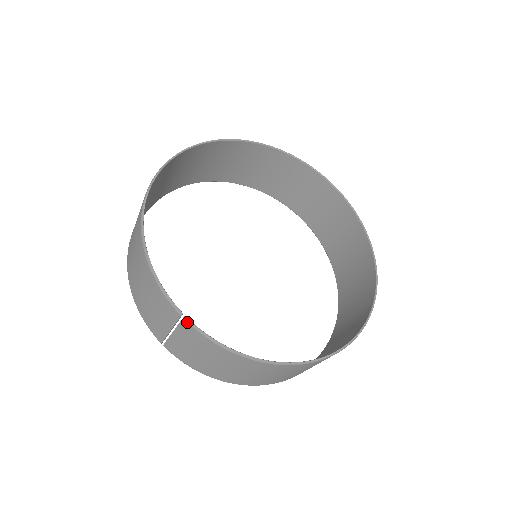
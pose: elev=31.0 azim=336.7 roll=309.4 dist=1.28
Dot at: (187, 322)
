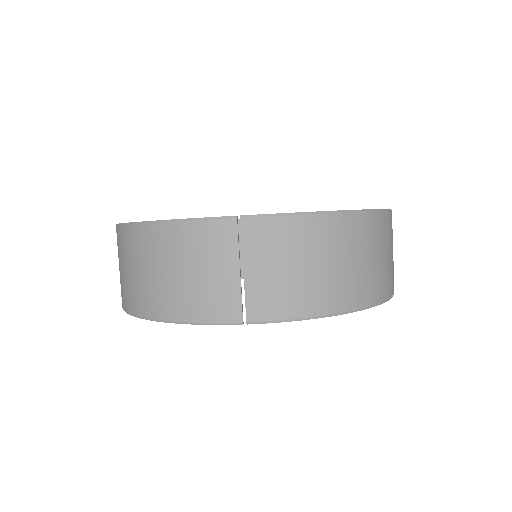
Dot at: (247, 218)
